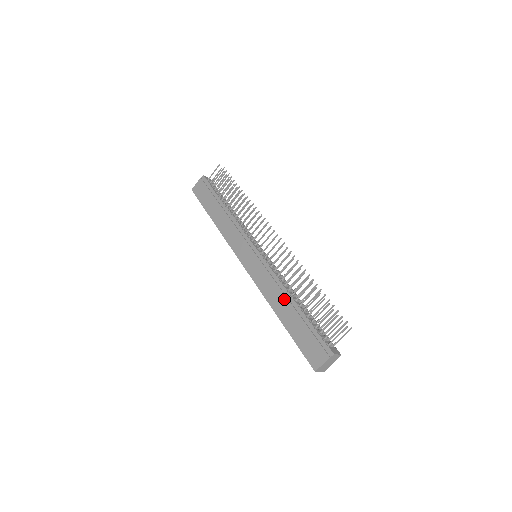
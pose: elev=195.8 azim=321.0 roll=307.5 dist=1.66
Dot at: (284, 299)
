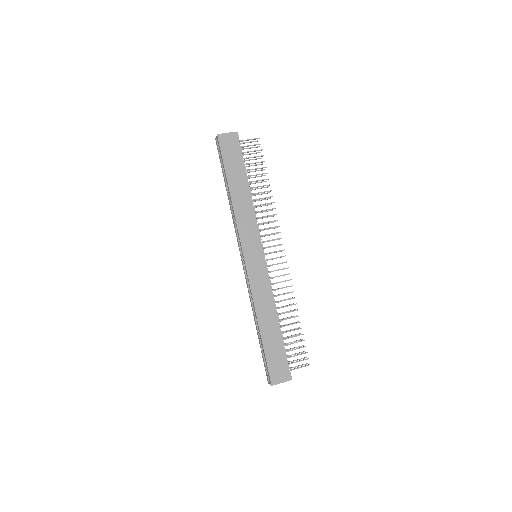
Dot at: (272, 315)
